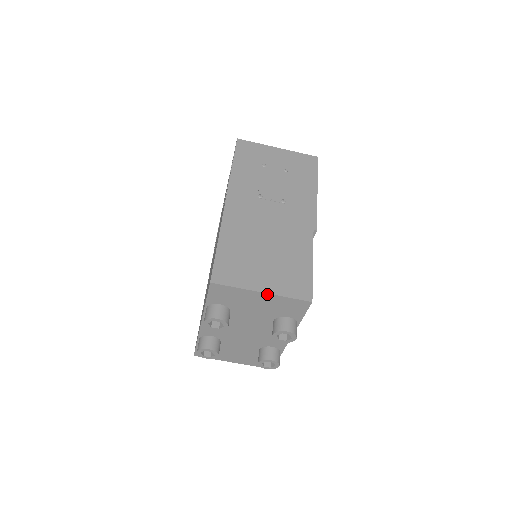
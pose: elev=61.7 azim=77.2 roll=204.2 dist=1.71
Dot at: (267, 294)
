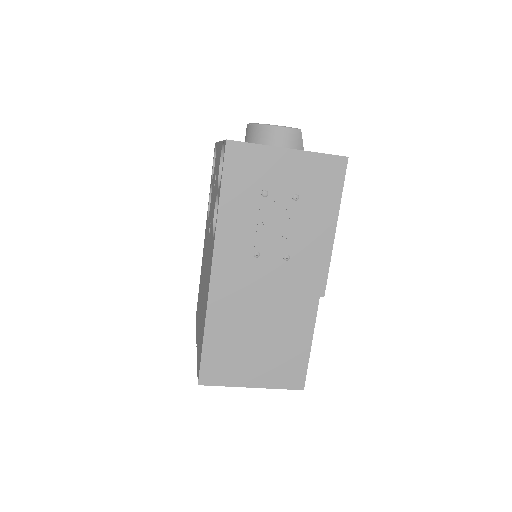
Dot at: (257, 387)
